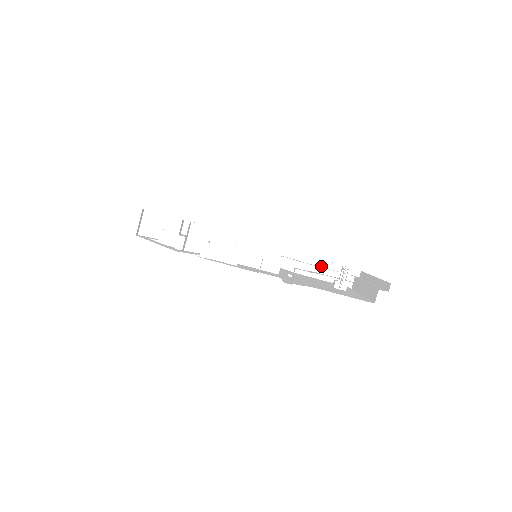
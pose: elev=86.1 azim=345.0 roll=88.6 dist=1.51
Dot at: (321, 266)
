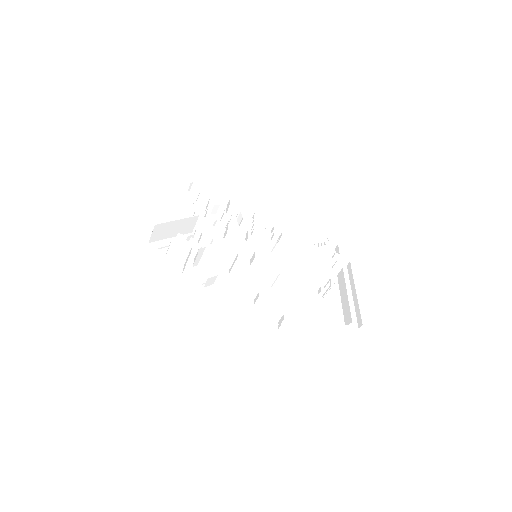
Dot at: (316, 250)
